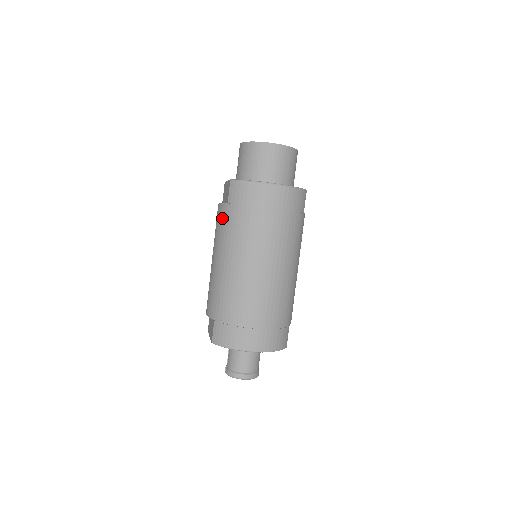
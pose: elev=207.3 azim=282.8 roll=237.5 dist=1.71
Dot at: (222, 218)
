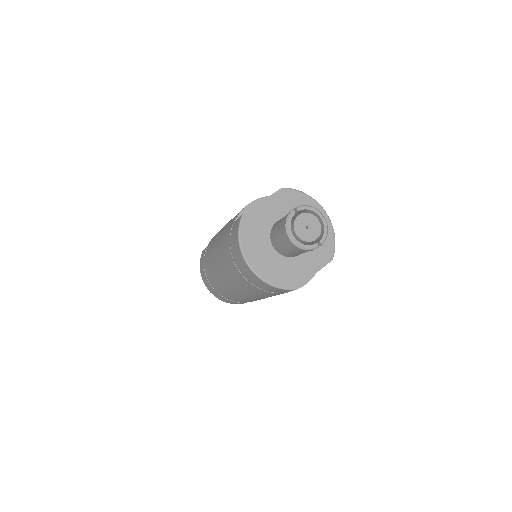
Dot at: occluded
